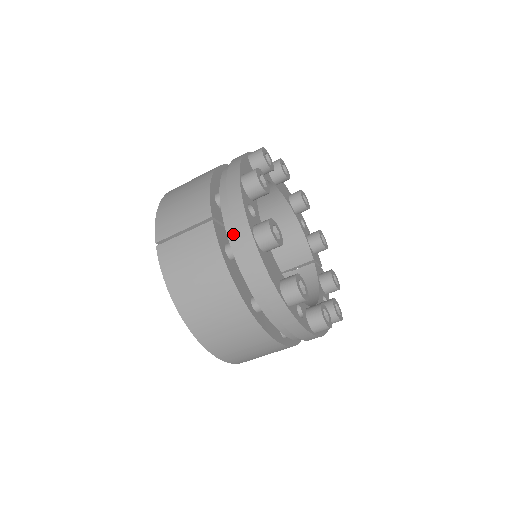
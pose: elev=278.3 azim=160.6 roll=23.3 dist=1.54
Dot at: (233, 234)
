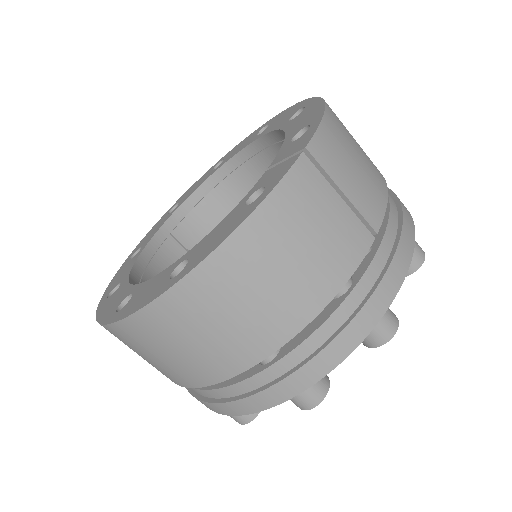
Dot at: (370, 281)
